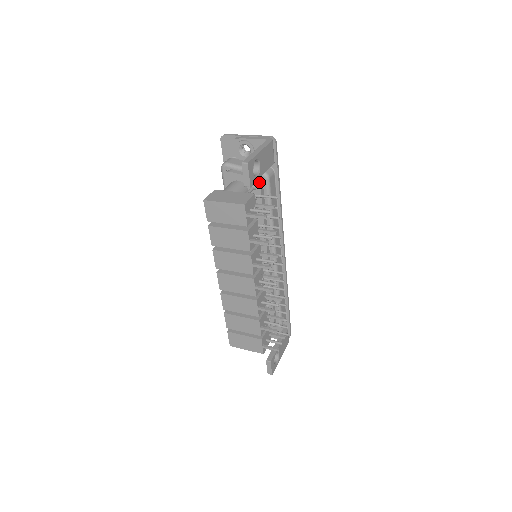
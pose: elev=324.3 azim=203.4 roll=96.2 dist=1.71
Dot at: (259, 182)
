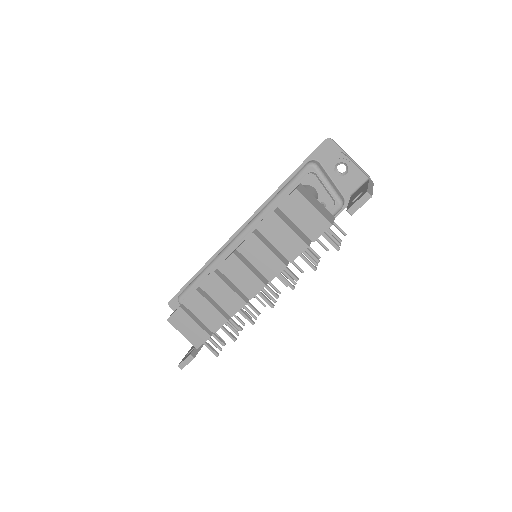
Dot at: (333, 206)
